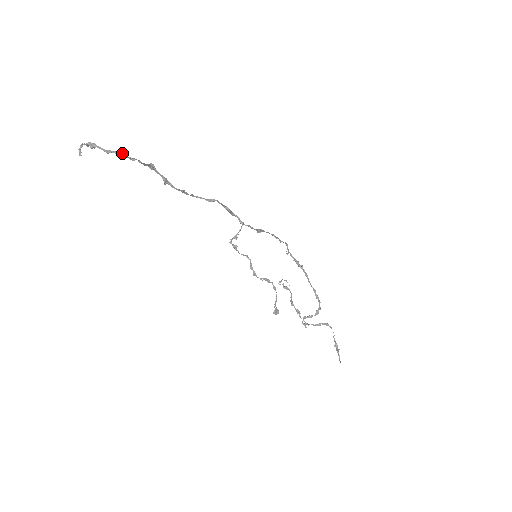
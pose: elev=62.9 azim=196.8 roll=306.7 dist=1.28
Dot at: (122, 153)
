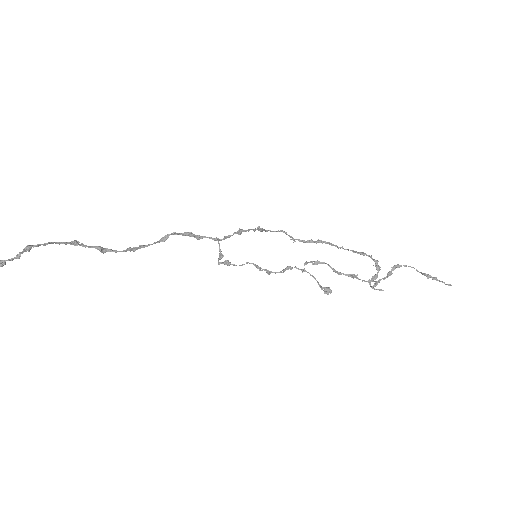
Dot at: (31, 246)
